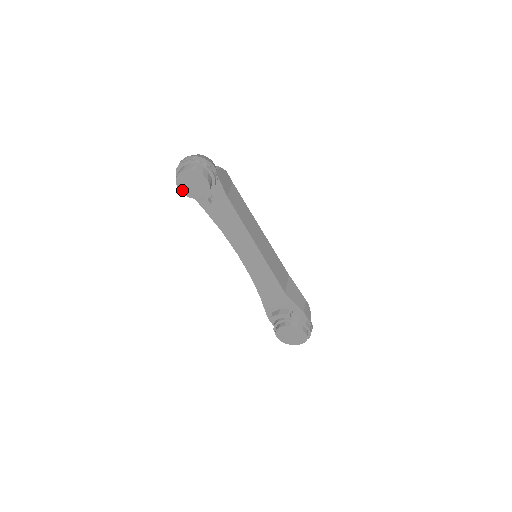
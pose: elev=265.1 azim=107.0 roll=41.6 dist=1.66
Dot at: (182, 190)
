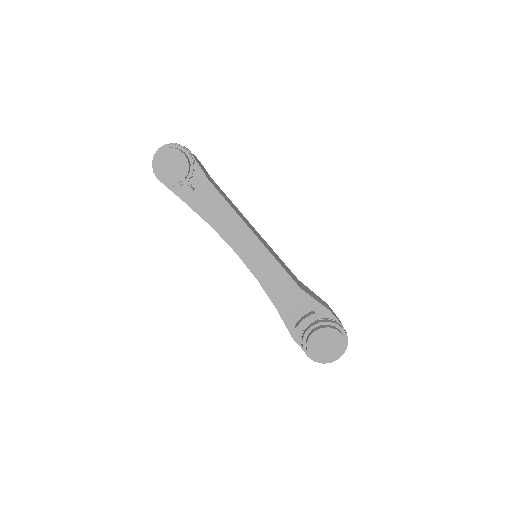
Dot at: (161, 178)
